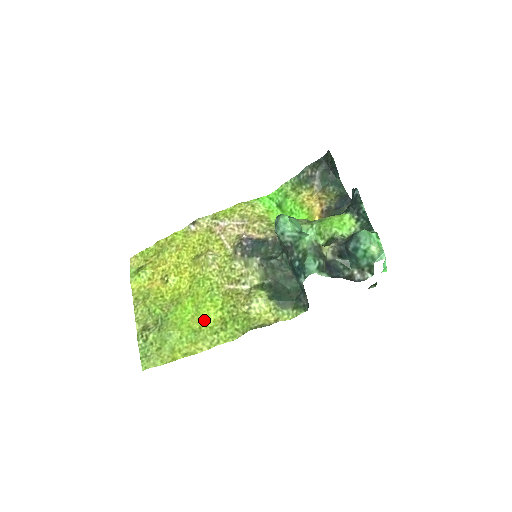
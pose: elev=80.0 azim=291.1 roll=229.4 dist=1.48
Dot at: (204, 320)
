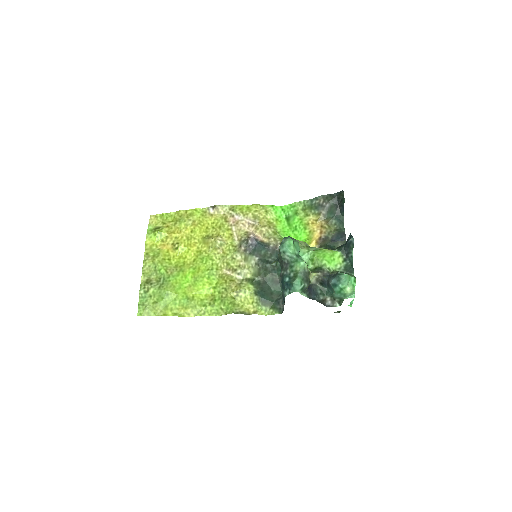
Dot at: (198, 292)
